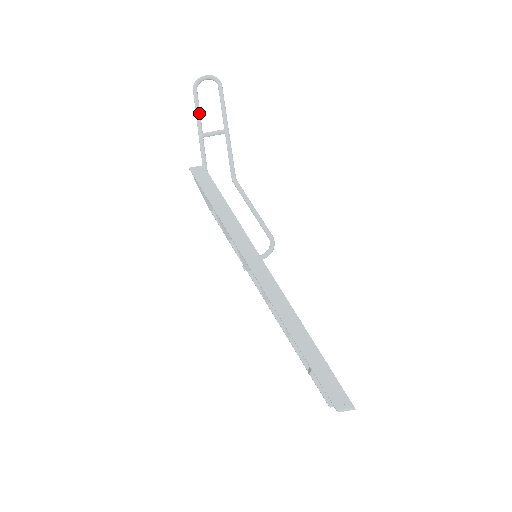
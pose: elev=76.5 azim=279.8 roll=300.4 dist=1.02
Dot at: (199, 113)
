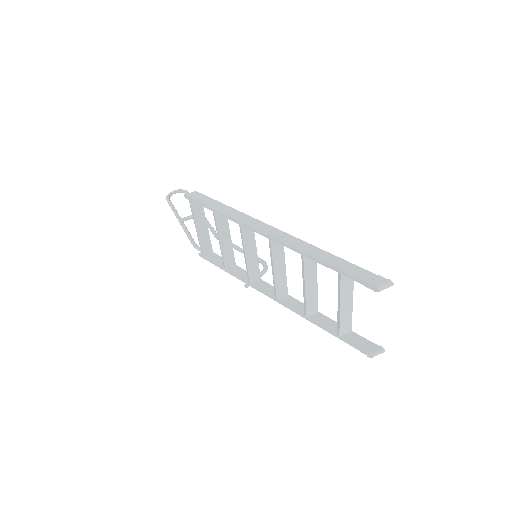
Dot at: (175, 209)
